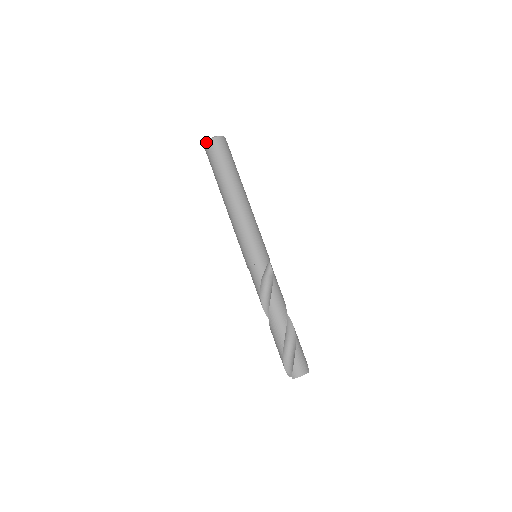
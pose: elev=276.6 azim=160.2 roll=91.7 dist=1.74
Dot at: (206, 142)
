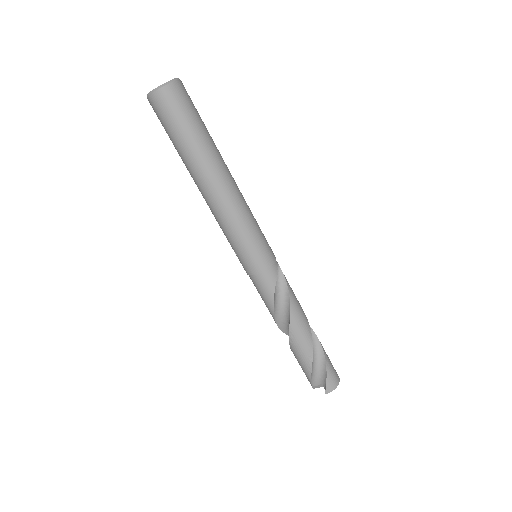
Dot at: (155, 92)
